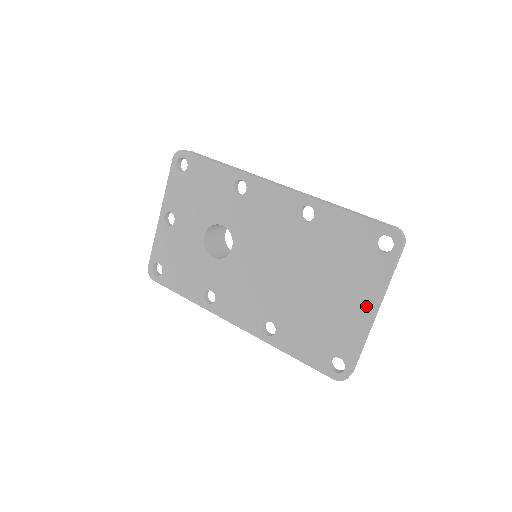
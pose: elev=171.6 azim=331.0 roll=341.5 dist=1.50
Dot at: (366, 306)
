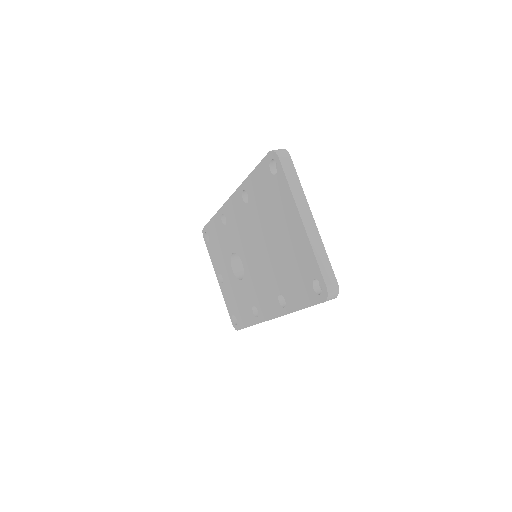
Dot at: (296, 221)
